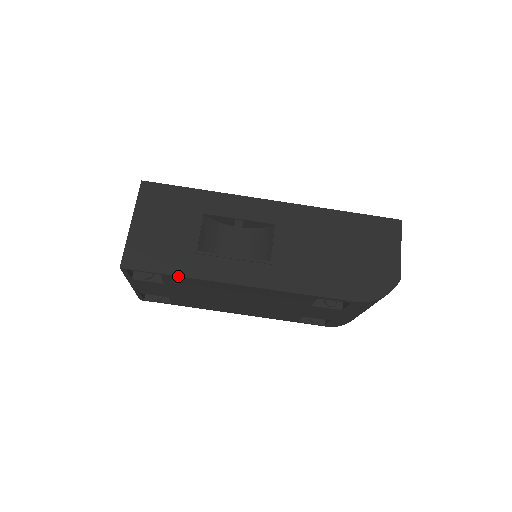
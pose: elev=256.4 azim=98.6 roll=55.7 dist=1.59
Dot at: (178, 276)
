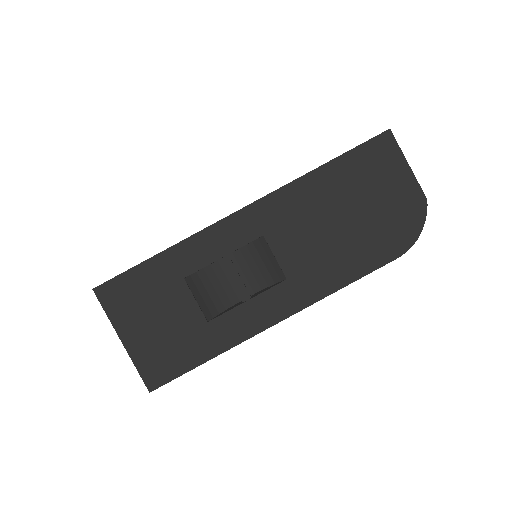
Dot at: occluded
